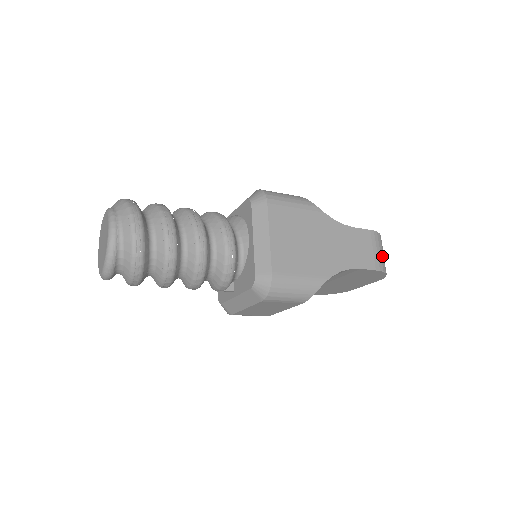
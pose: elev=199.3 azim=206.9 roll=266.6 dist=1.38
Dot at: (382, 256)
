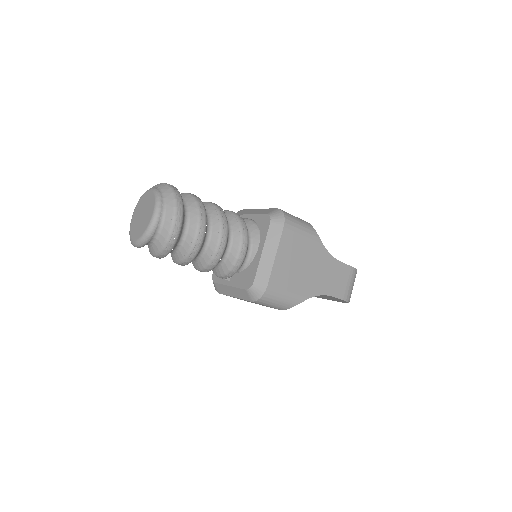
Dot at: (352, 289)
